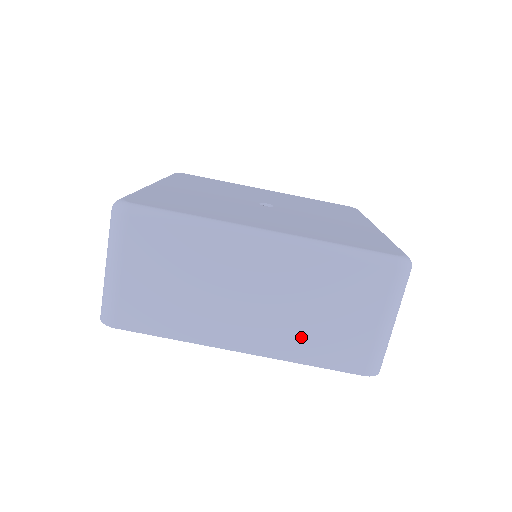
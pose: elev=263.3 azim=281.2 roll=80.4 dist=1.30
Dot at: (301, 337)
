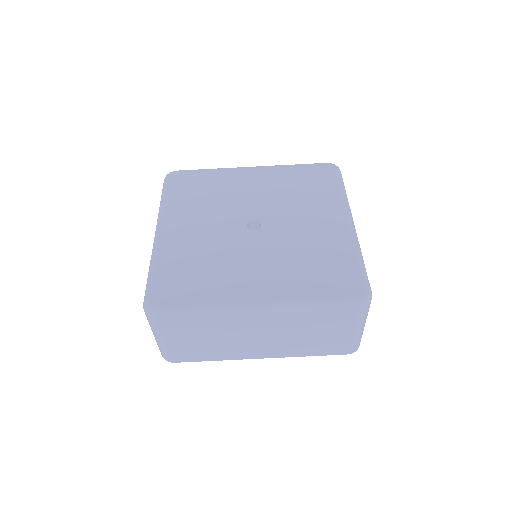
Dot at: (300, 347)
